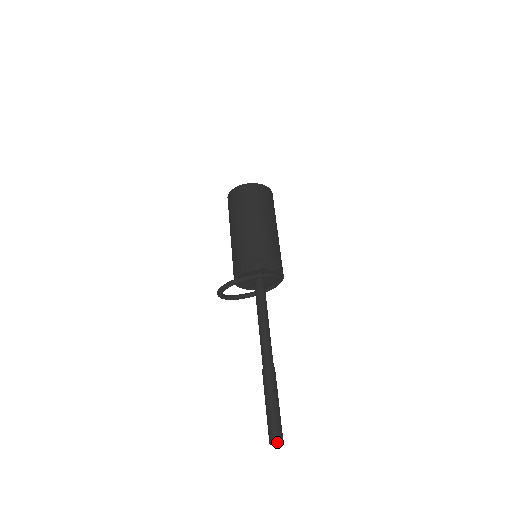
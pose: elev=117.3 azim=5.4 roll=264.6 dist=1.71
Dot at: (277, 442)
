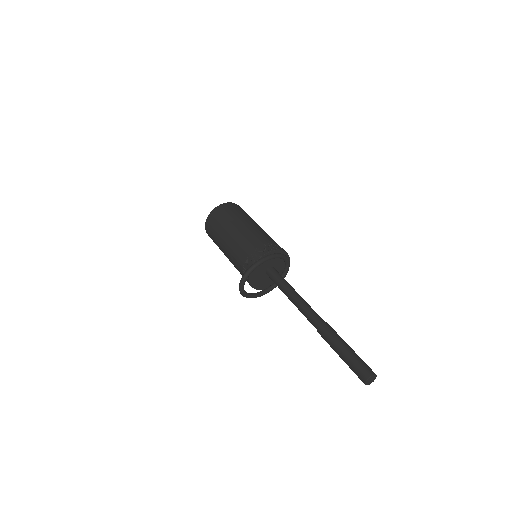
Dot at: (373, 374)
